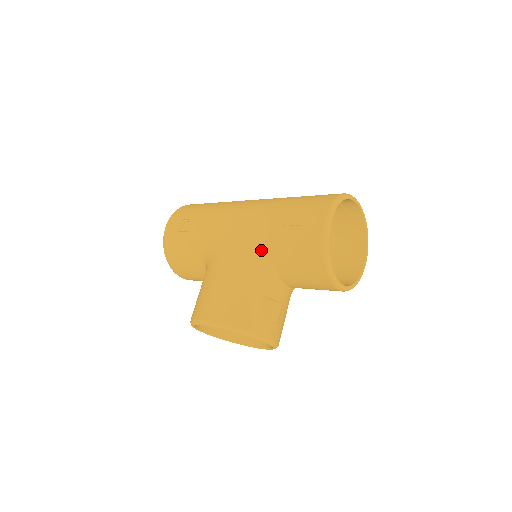
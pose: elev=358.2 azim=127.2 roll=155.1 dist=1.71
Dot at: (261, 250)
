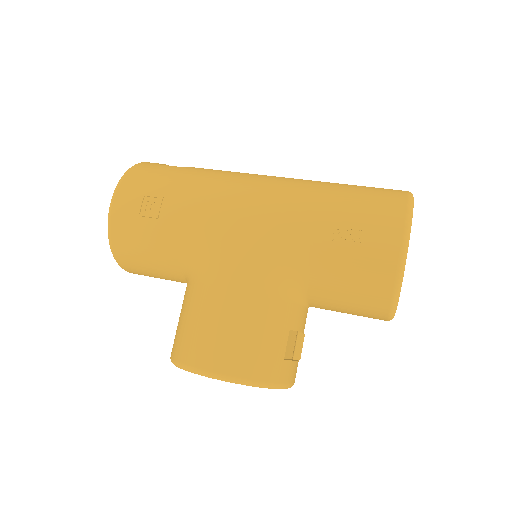
Dot at: (292, 268)
